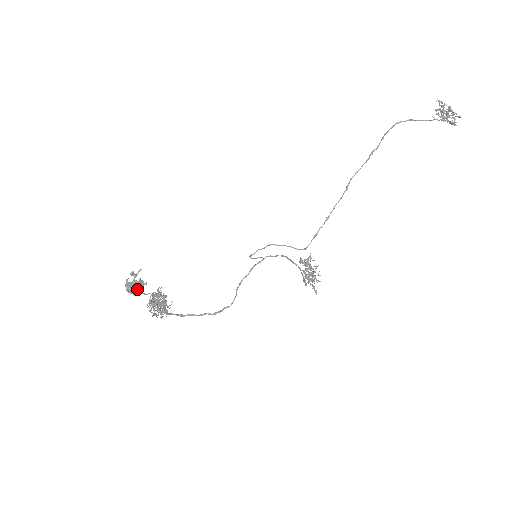
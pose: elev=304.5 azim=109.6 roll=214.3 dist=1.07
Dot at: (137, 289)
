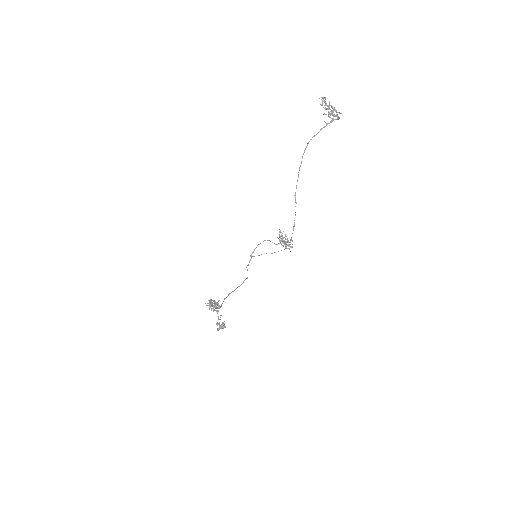
Dot at: occluded
